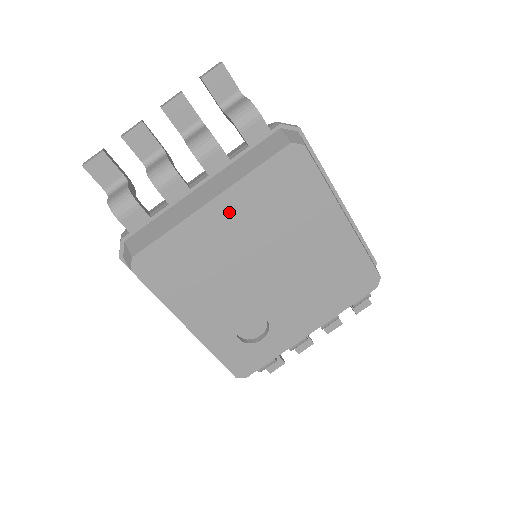
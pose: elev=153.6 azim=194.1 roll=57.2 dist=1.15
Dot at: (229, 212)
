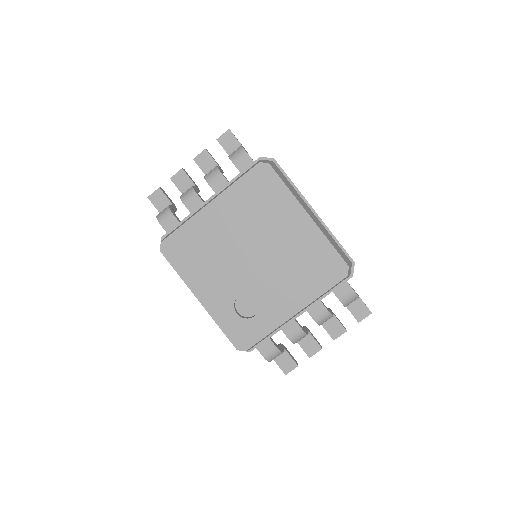
Dot at: (222, 211)
